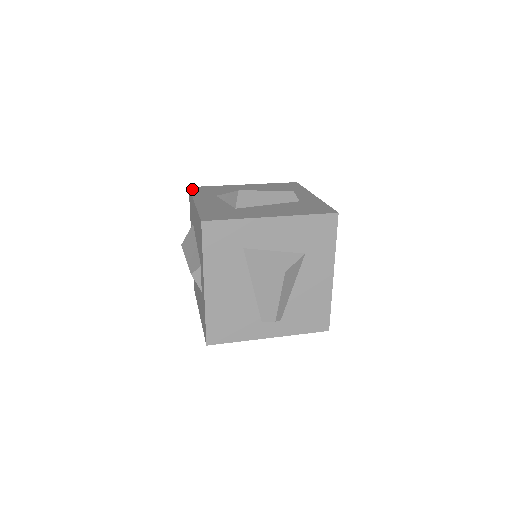
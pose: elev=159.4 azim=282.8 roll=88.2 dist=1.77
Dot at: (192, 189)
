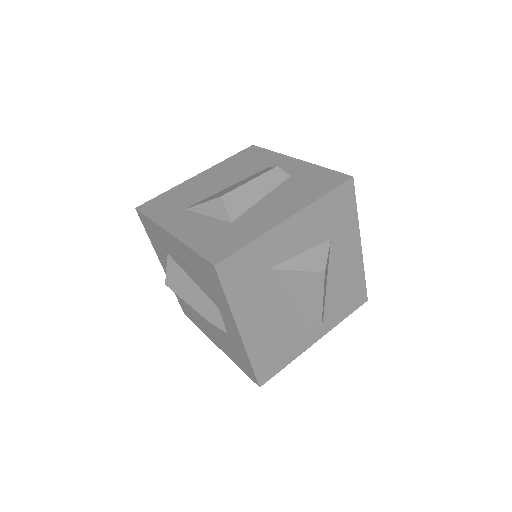
Dot at: (143, 210)
